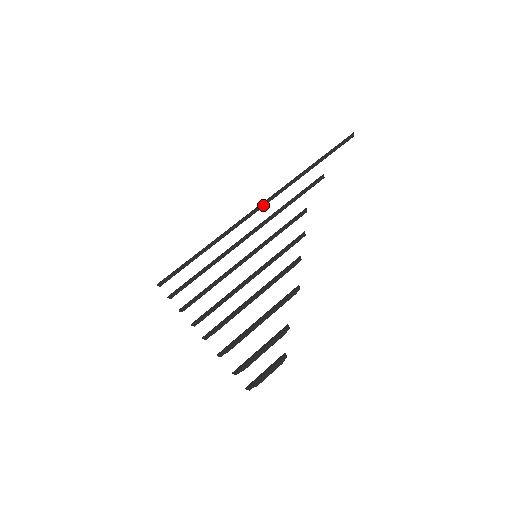
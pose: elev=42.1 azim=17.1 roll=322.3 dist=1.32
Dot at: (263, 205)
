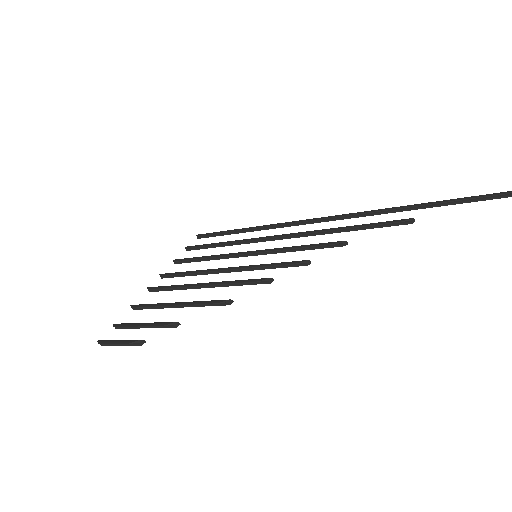
Dot at: (326, 218)
